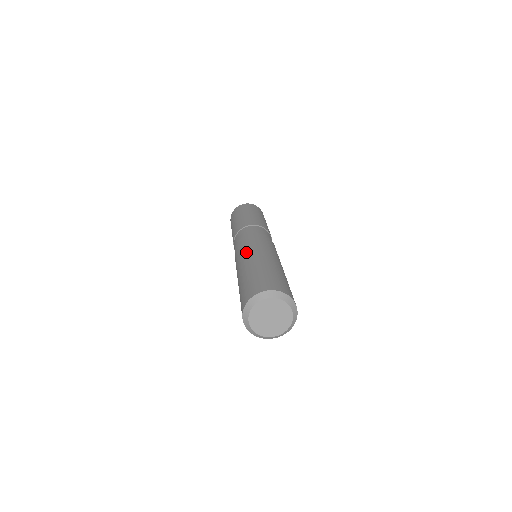
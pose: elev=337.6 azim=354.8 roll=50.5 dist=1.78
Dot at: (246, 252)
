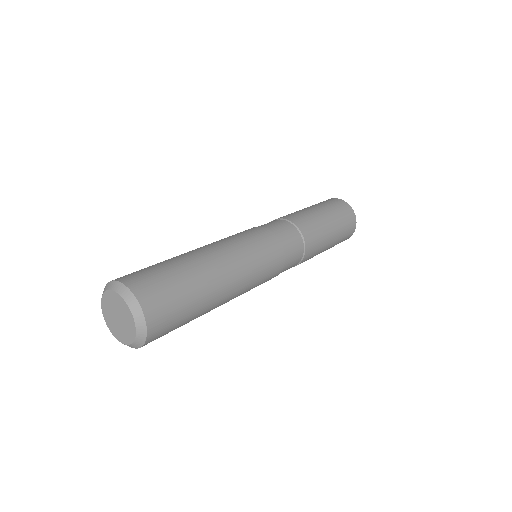
Dot at: occluded
